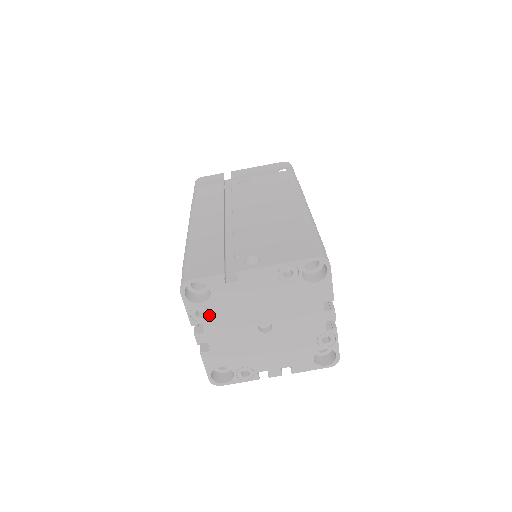
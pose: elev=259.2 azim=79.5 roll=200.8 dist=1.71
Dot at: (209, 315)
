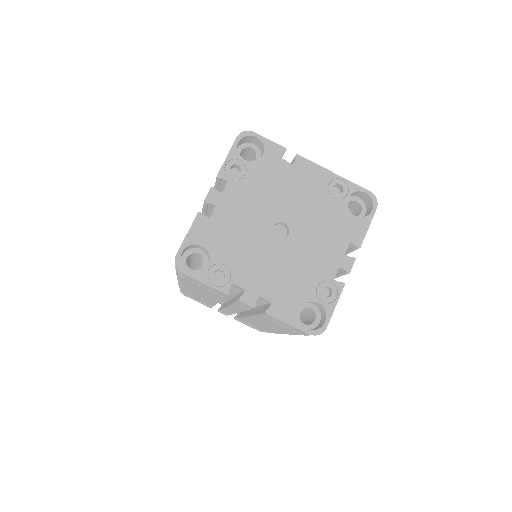
Dot at: (241, 179)
